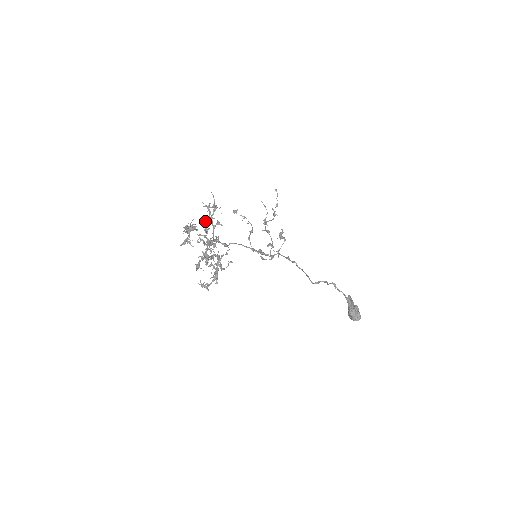
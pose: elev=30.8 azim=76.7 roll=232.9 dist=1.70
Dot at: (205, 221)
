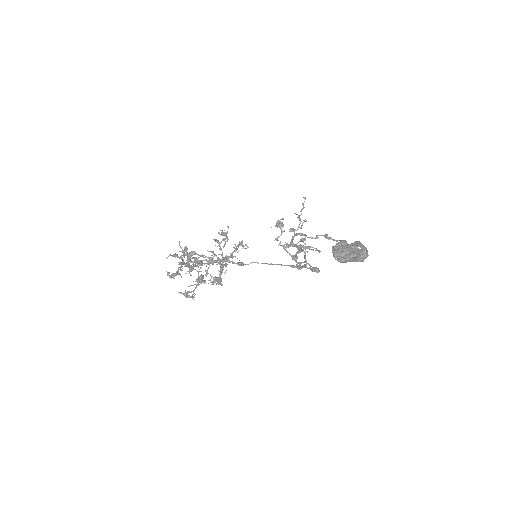
Dot at: (231, 254)
